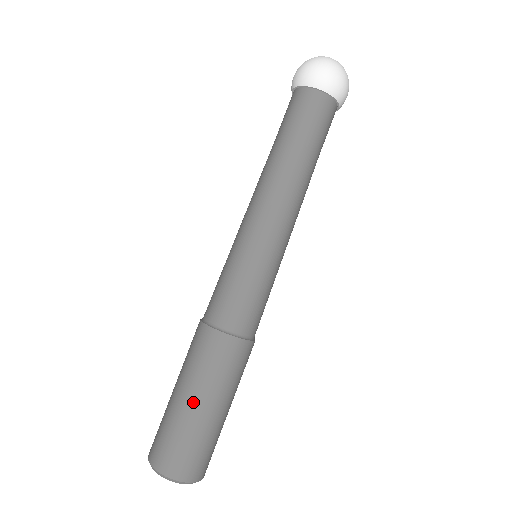
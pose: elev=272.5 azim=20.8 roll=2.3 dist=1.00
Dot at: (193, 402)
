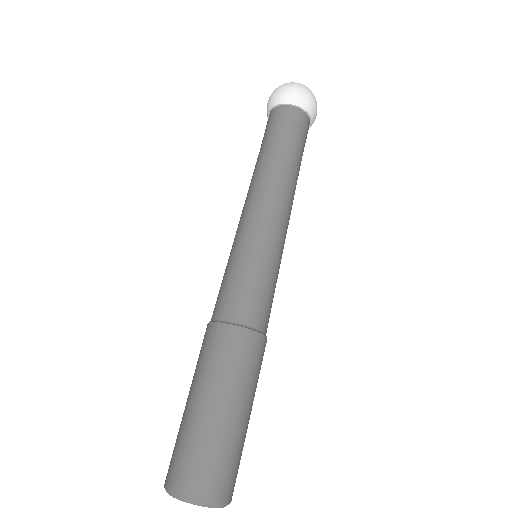
Dot at: (192, 400)
